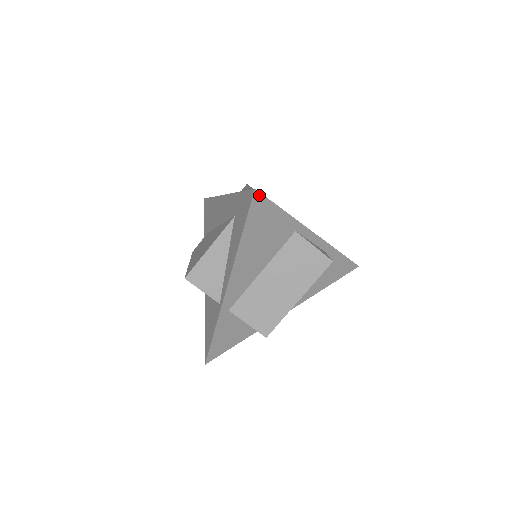
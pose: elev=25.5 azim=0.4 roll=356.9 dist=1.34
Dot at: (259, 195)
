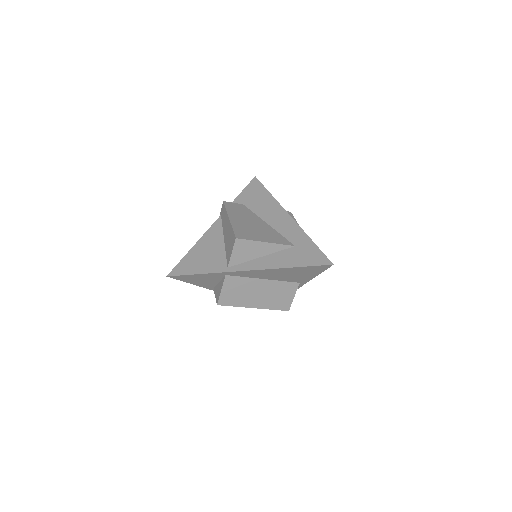
Dot at: (329, 266)
